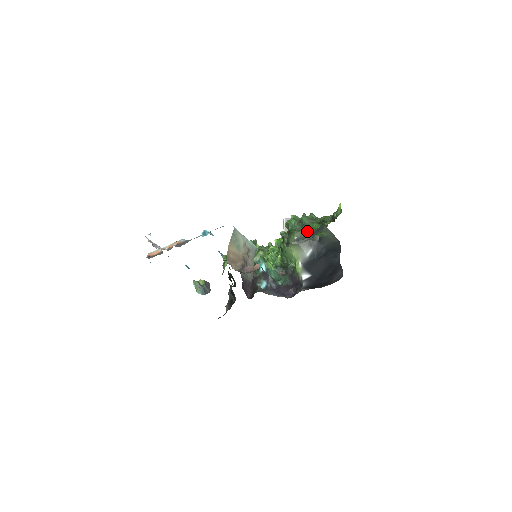
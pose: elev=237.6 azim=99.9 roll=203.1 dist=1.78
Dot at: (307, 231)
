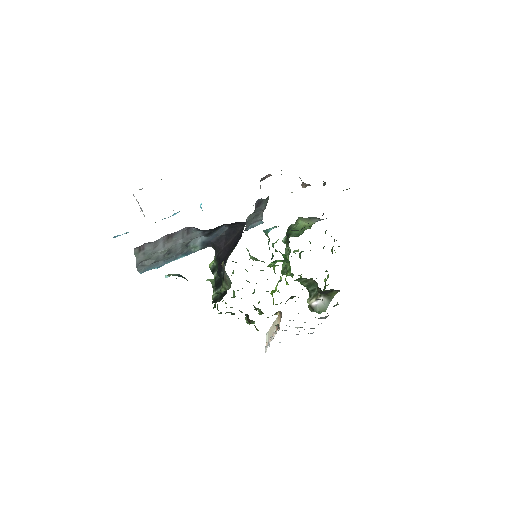
Dot at: occluded
